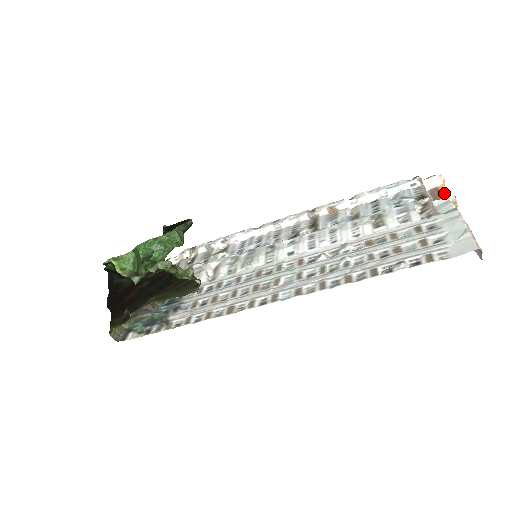
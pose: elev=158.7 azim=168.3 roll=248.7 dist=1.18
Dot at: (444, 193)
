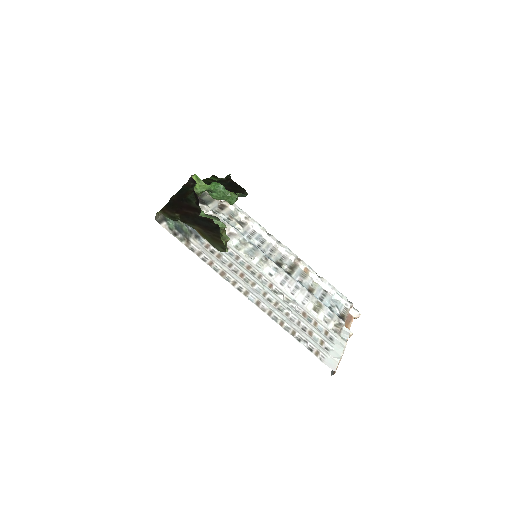
Dot at: occluded
